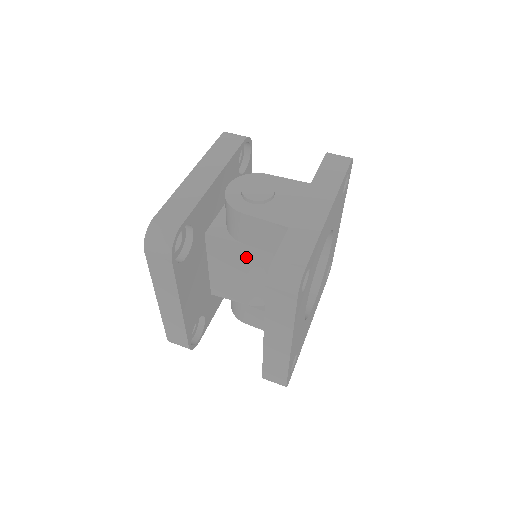
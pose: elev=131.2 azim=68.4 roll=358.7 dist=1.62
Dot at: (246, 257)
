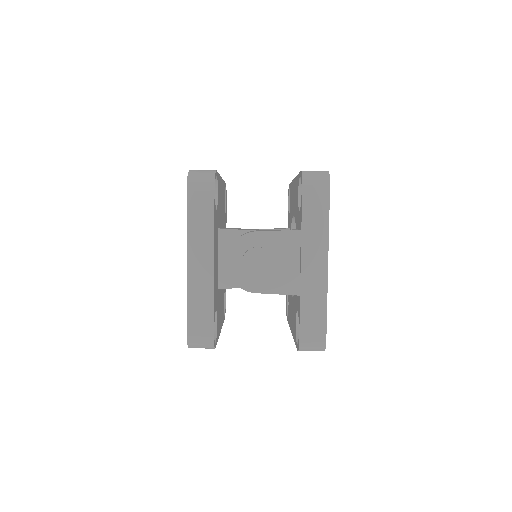
Dot at: occluded
